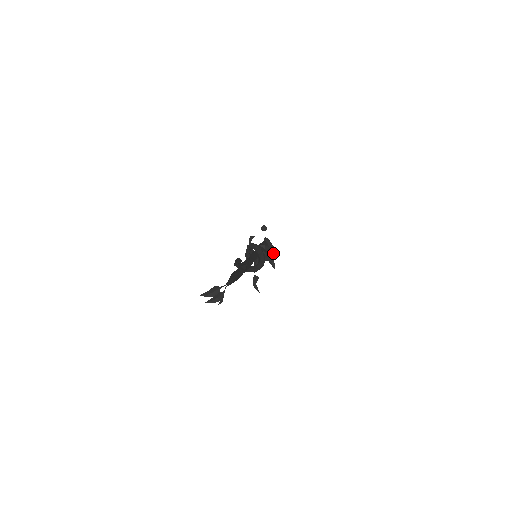
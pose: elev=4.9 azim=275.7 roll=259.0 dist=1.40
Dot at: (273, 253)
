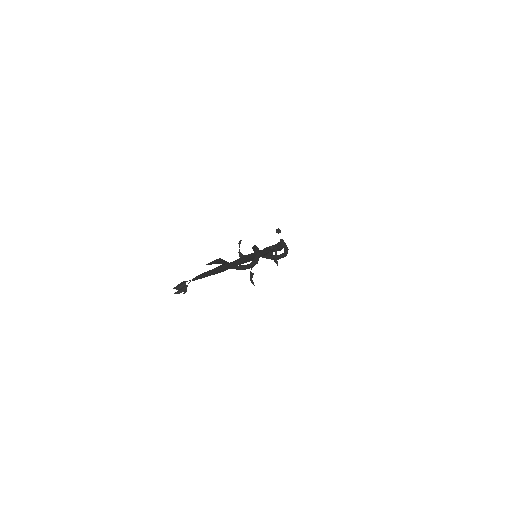
Dot at: (284, 252)
